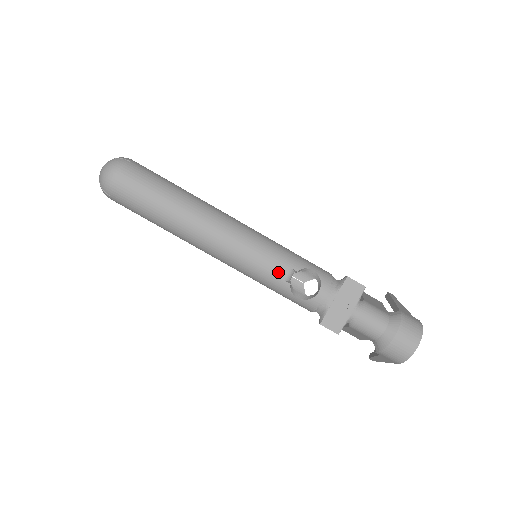
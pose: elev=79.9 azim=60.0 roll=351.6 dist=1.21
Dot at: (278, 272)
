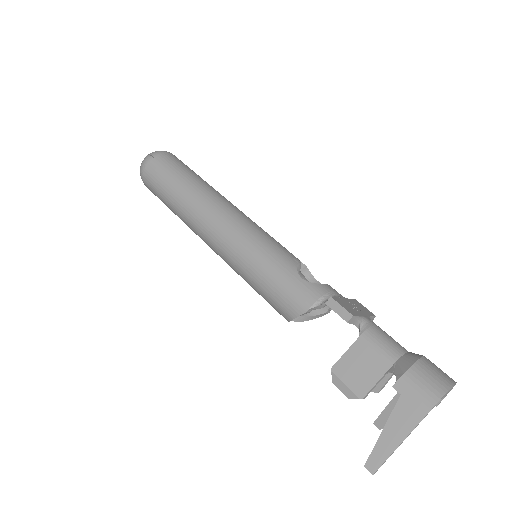
Dot at: (287, 252)
